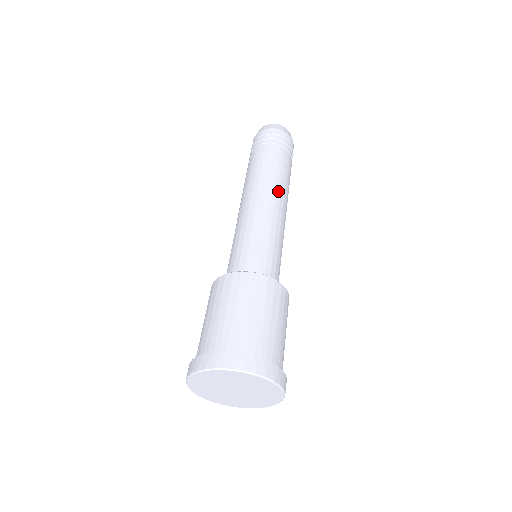
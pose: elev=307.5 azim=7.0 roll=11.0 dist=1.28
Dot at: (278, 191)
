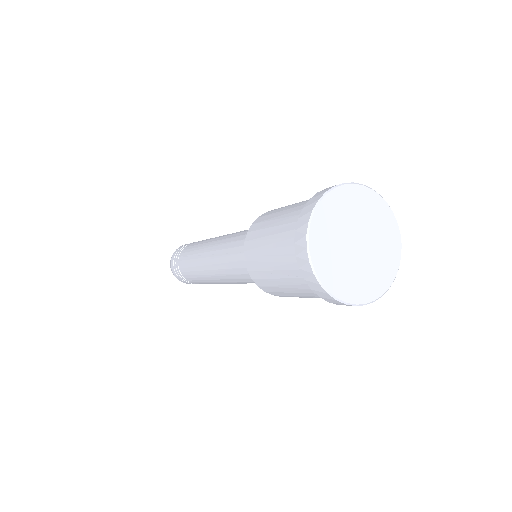
Dot at: occluded
